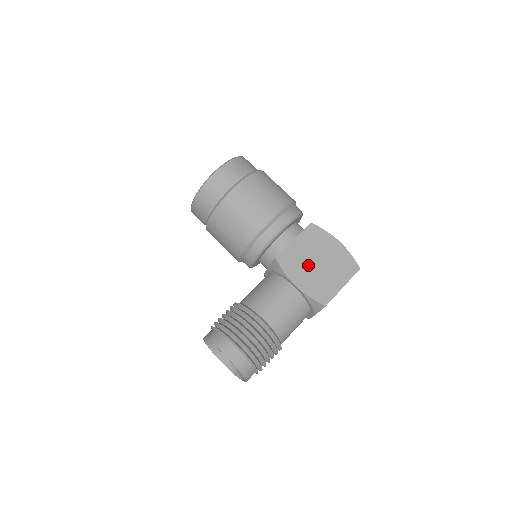
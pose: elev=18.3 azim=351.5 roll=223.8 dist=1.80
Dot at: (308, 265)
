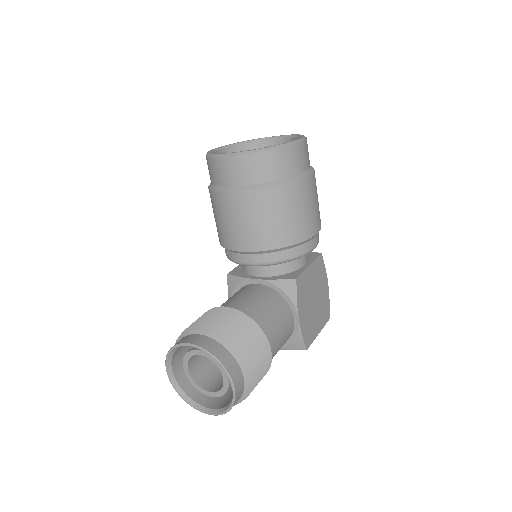
Dot at: (310, 299)
